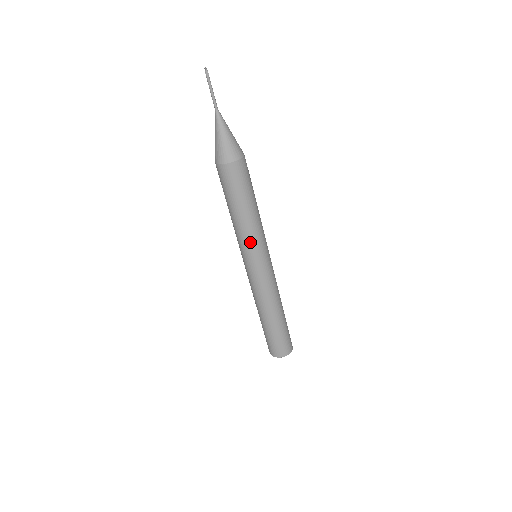
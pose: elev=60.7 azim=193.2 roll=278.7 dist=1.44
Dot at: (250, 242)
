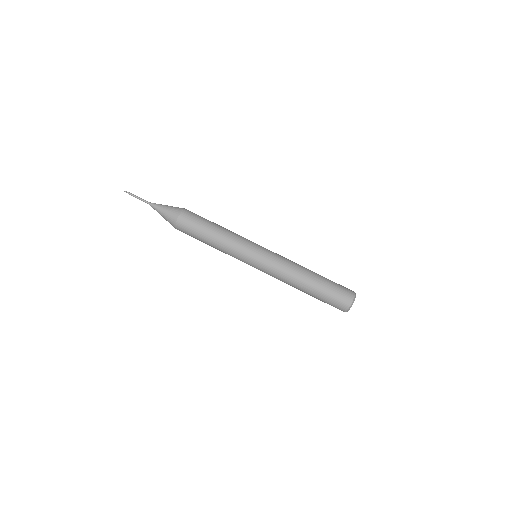
Dot at: (242, 239)
